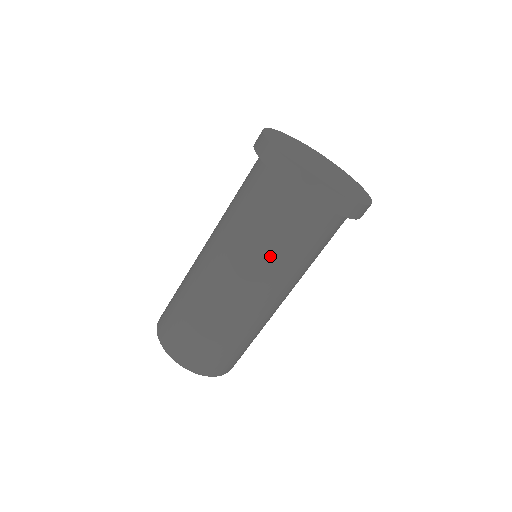
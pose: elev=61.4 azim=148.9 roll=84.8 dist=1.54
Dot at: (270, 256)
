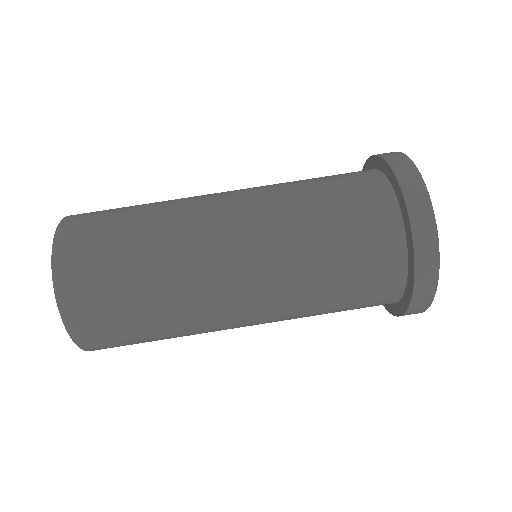
Dot at: (300, 225)
